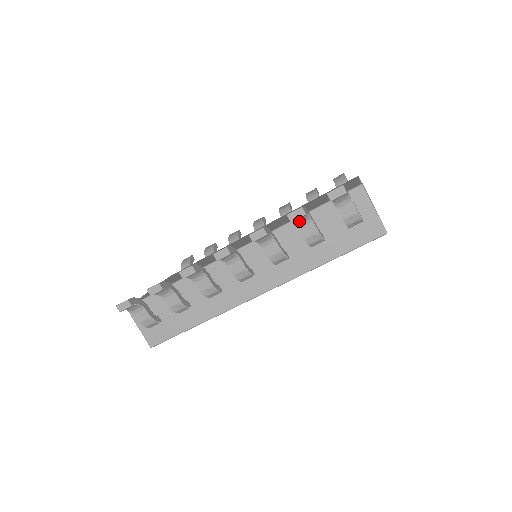
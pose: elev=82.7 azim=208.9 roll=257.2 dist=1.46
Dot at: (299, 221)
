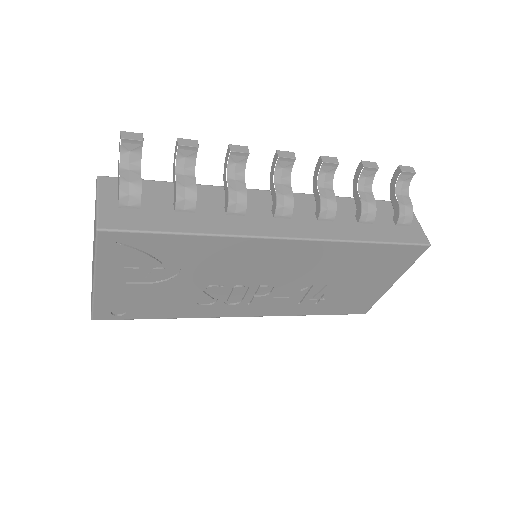
Dot at: (363, 181)
